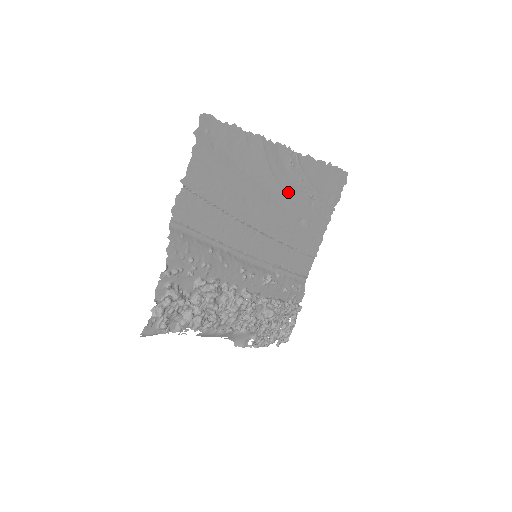
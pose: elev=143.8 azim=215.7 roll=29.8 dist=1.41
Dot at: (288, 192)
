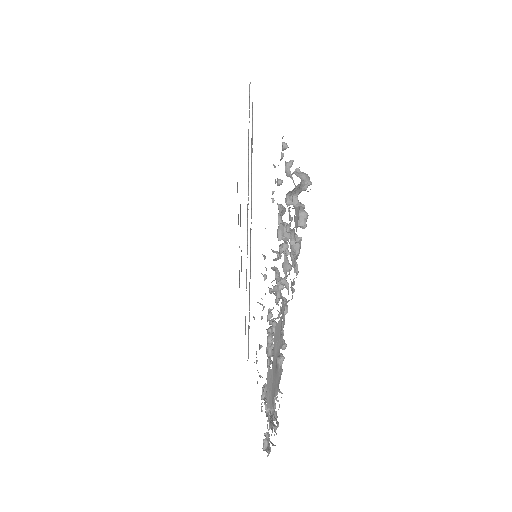
Dot at: occluded
